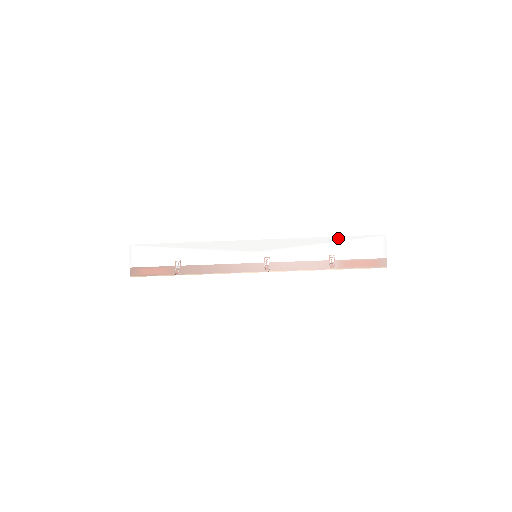
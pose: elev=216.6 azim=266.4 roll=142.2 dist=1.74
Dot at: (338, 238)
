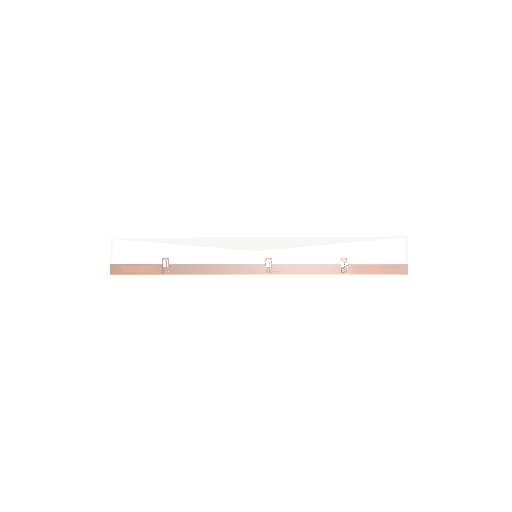
Dot at: (352, 238)
